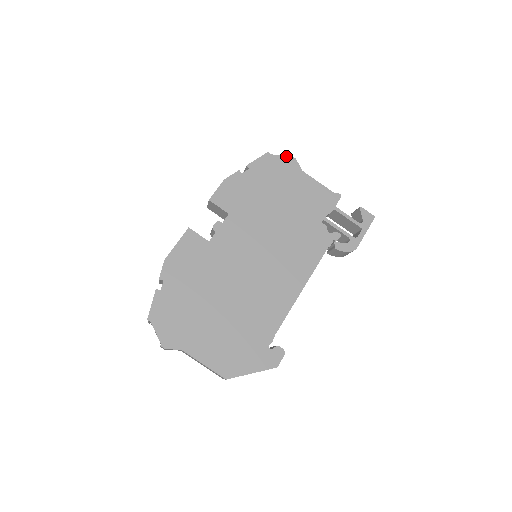
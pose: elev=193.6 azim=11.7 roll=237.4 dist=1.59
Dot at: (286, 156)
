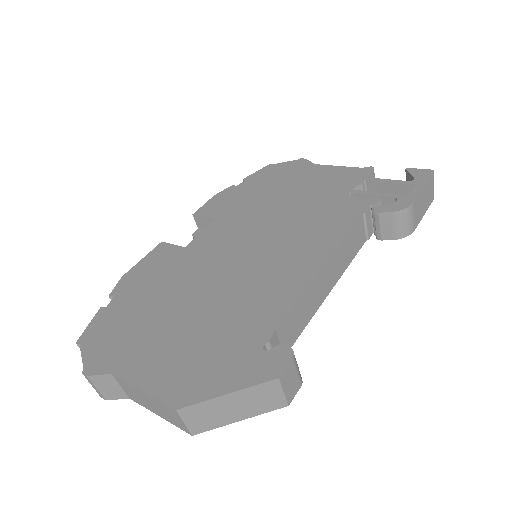
Dot at: (293, 160)
